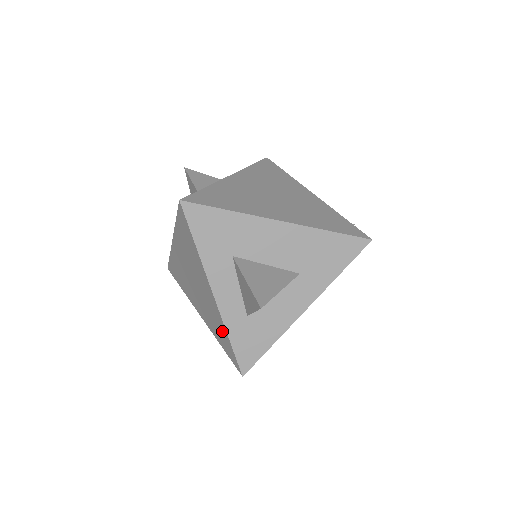
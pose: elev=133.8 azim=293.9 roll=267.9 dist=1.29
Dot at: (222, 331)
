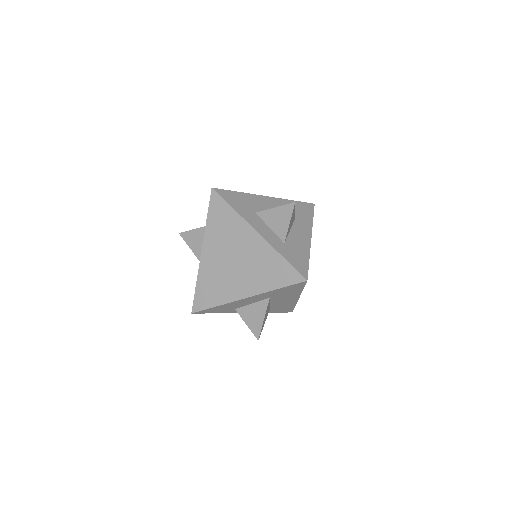
Dot at: (275, 262)
